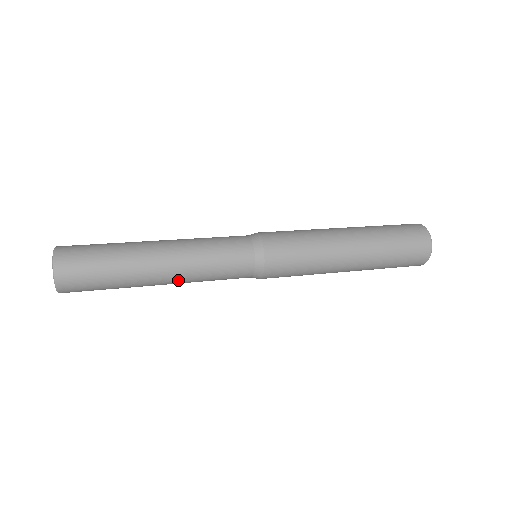
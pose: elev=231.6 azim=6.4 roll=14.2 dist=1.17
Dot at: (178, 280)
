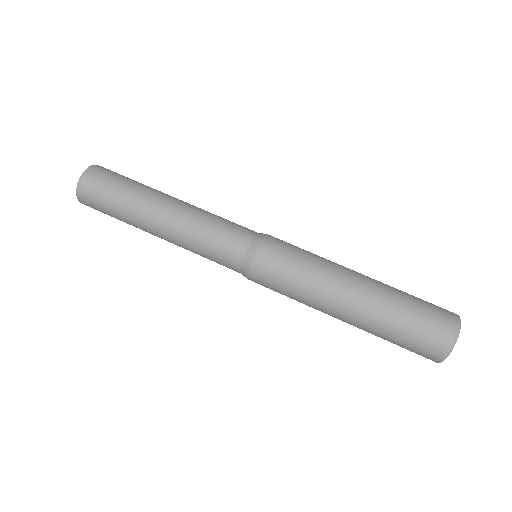
Dot at: (171, 237)
